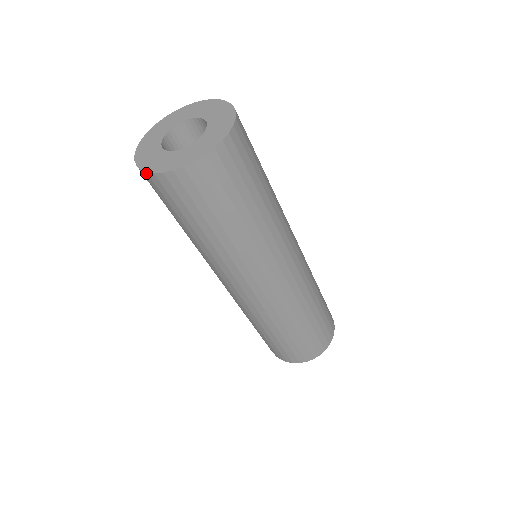
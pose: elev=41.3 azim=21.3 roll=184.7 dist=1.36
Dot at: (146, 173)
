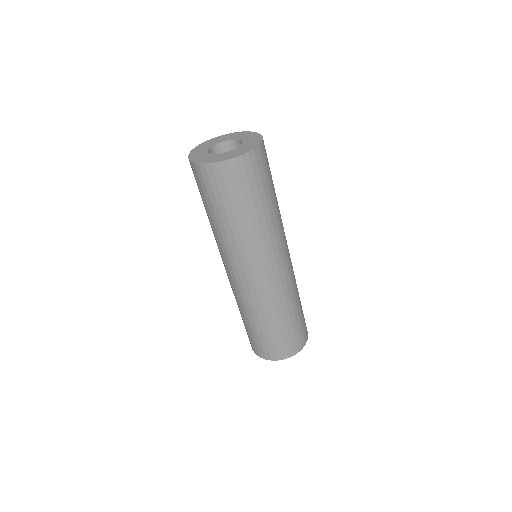
Dot at: (217, 163)
